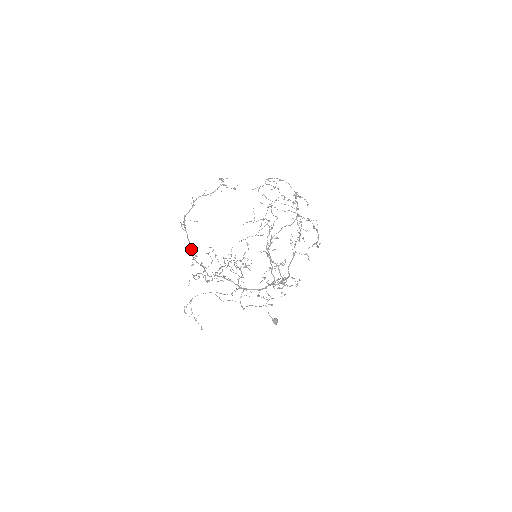
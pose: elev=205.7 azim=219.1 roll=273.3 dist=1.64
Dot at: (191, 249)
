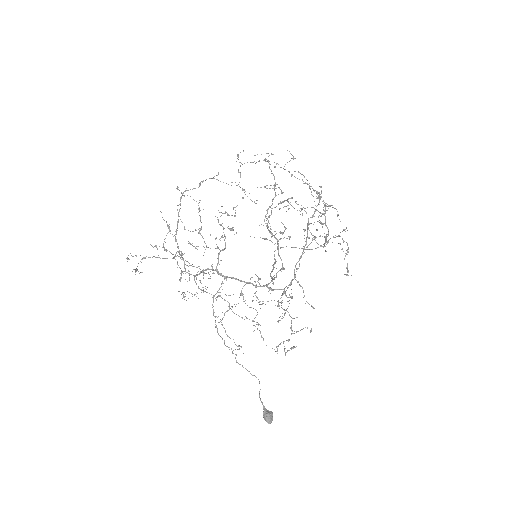
Dot at: (177, 227)
